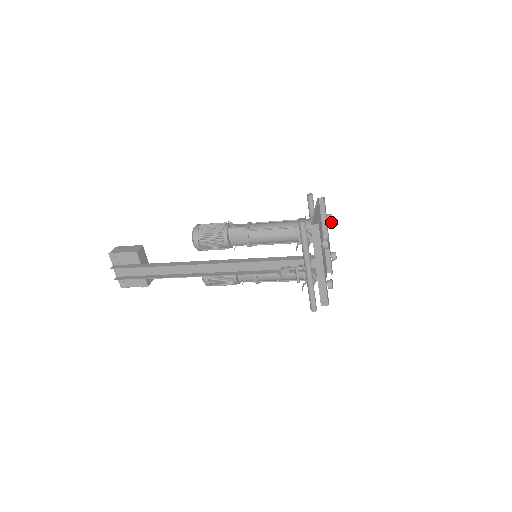
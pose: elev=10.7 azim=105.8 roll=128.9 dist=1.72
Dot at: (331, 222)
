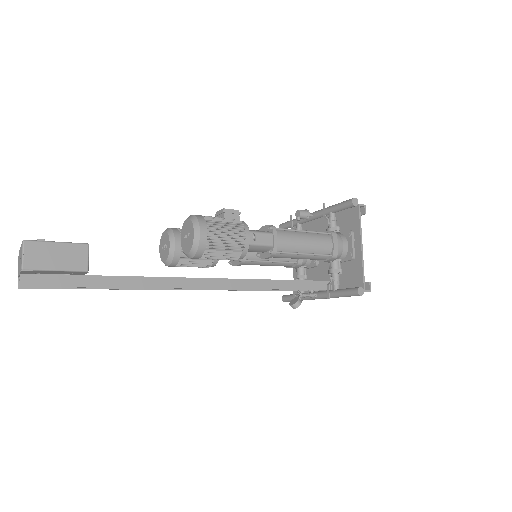
Dot at: occluded
